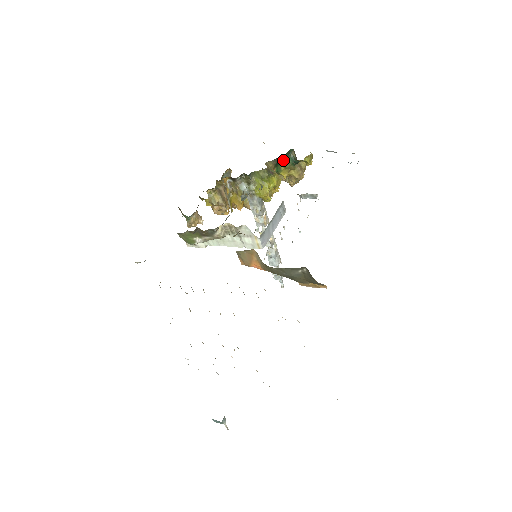
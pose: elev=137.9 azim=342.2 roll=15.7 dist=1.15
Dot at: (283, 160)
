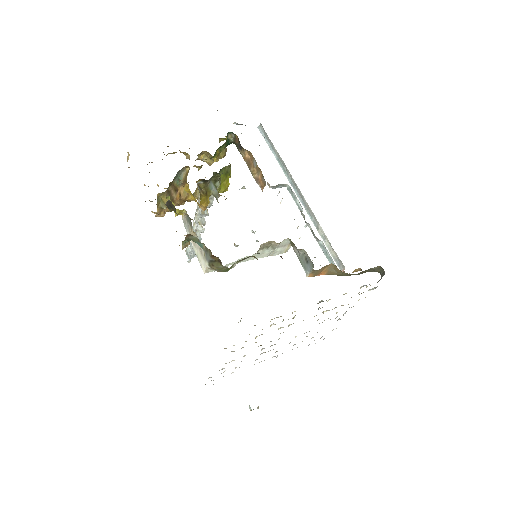
Dot at: (222, 145)
